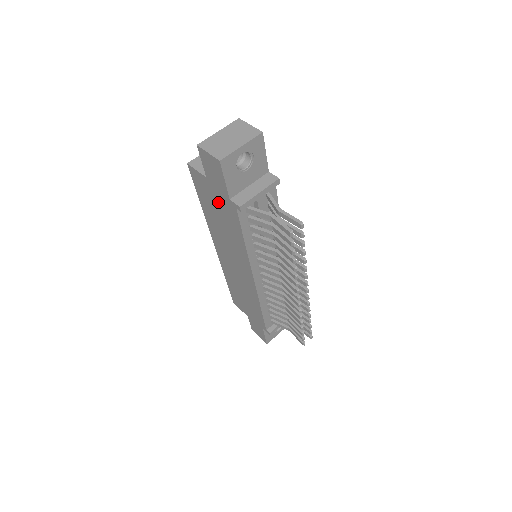
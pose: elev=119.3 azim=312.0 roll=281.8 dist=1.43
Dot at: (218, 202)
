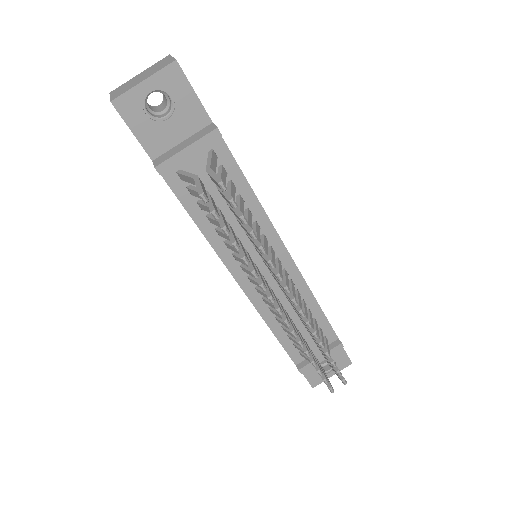
Dot at: occluded
